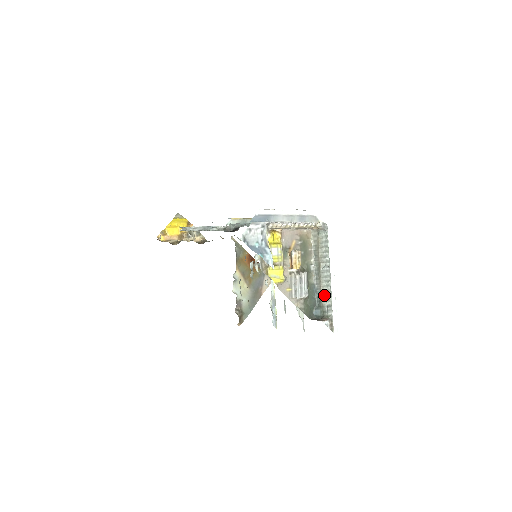
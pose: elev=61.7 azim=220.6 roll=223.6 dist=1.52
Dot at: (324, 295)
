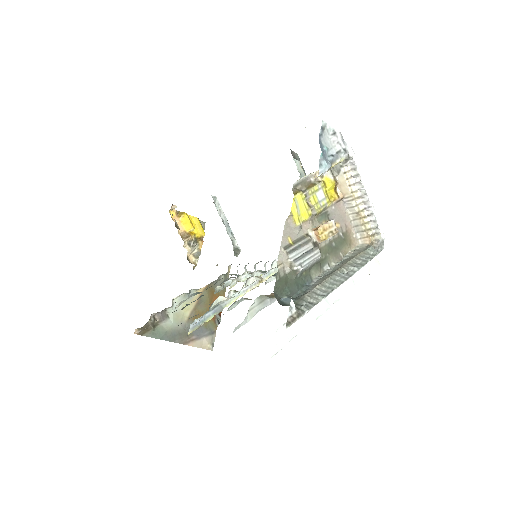
Dot at: (315, 292)
